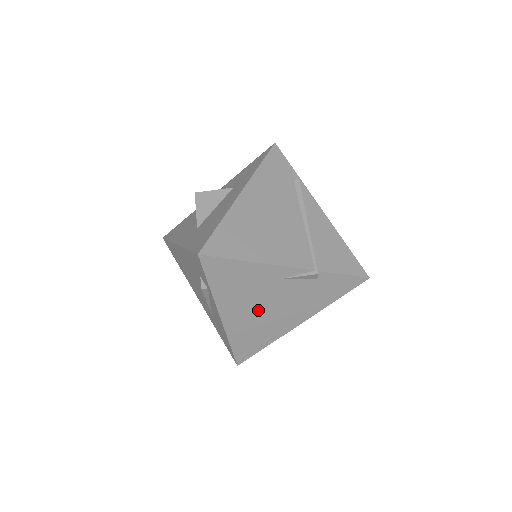
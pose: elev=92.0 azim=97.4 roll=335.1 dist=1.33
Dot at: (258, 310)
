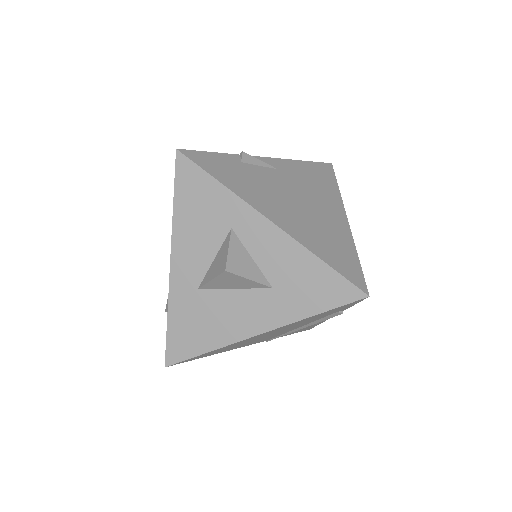
Dot at: occluded
